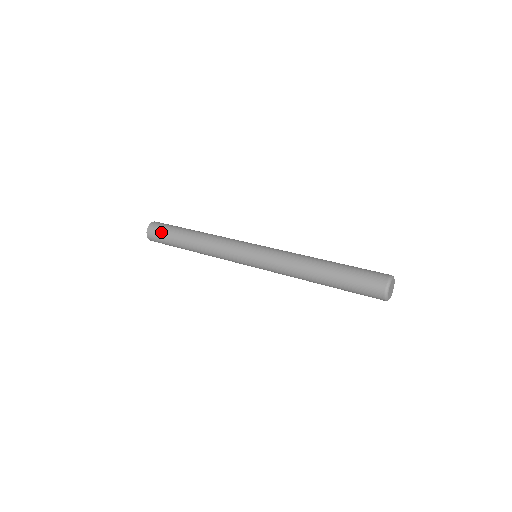
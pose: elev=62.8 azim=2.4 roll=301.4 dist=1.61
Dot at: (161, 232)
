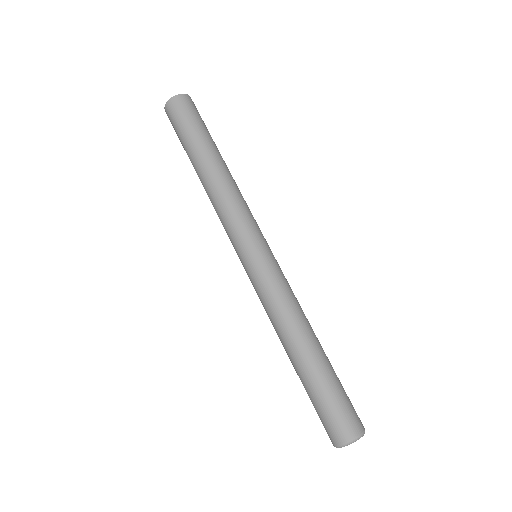
Dot at: (176, 125)
